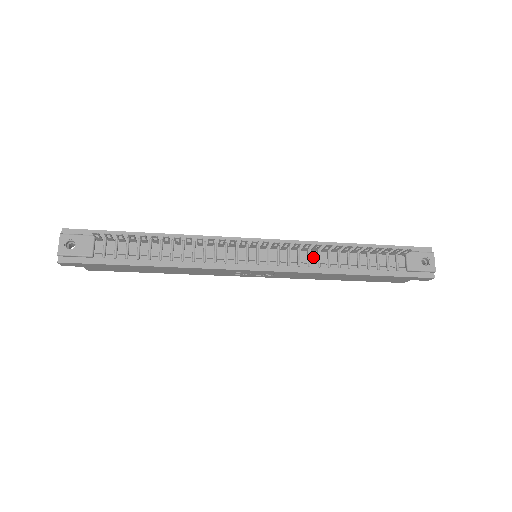
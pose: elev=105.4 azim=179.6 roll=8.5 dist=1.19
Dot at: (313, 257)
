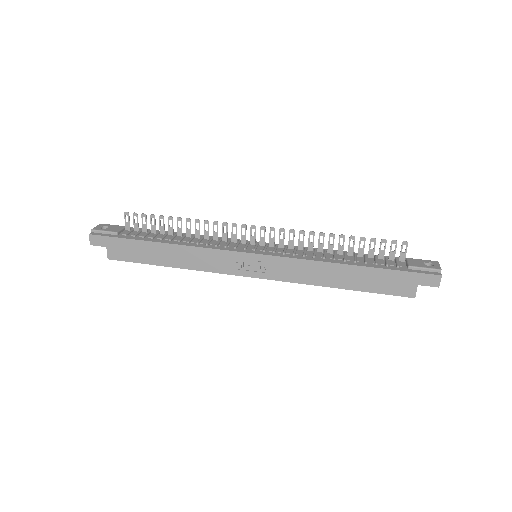
Dot at: (309, 253)
